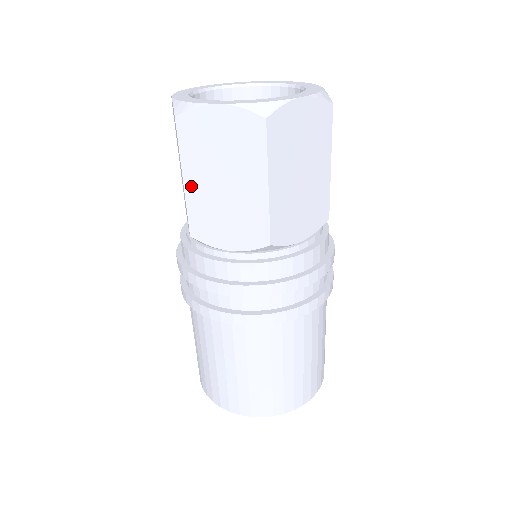
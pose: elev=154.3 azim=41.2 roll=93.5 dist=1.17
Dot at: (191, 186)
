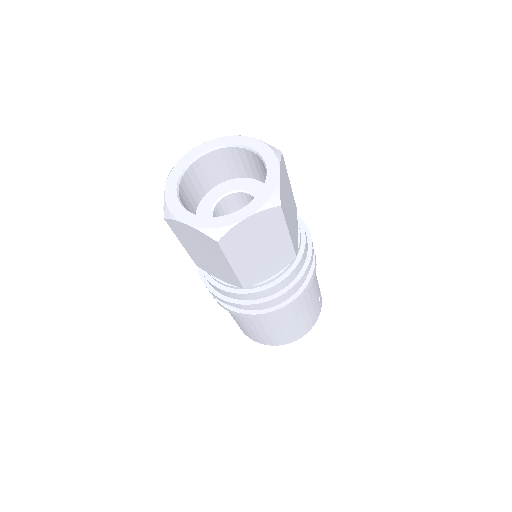
Dot at: (187, 248)
